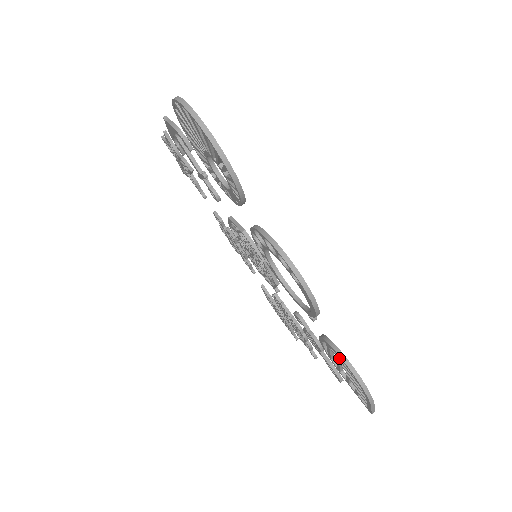
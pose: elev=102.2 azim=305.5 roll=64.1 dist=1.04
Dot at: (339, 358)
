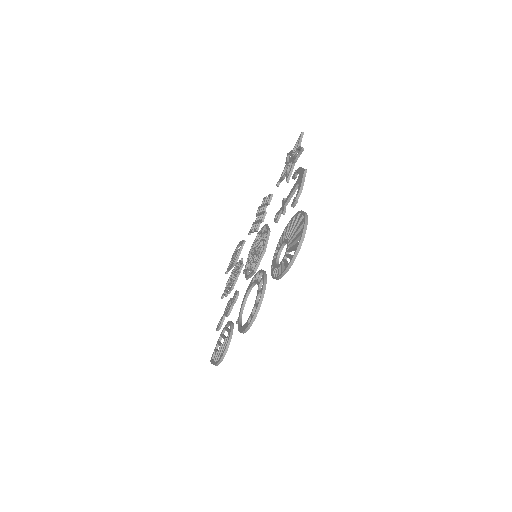
Dot at: (226, 342)
